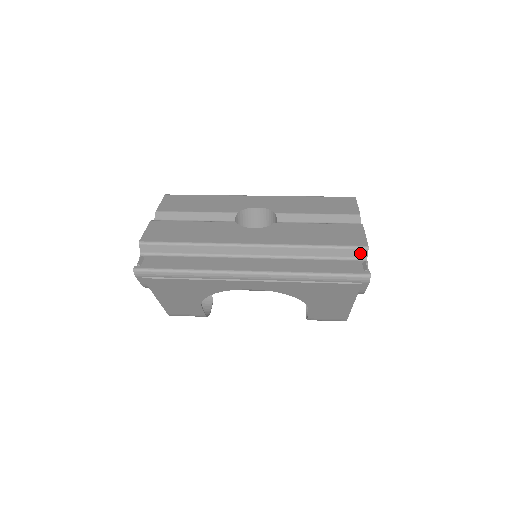
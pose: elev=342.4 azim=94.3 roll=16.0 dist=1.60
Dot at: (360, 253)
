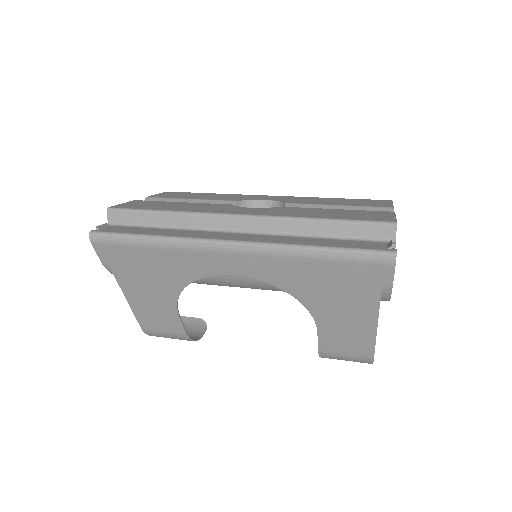
Dot at: (385, 231)
